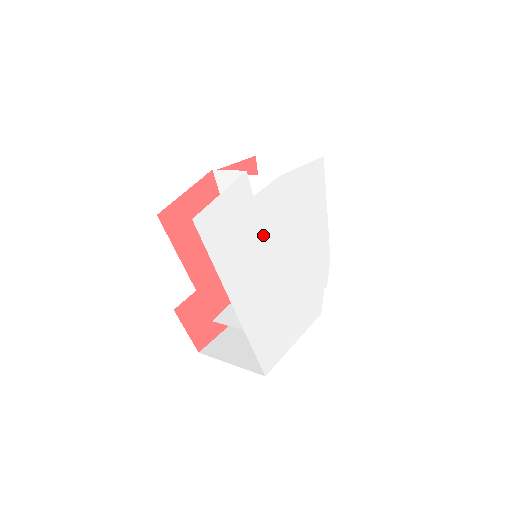
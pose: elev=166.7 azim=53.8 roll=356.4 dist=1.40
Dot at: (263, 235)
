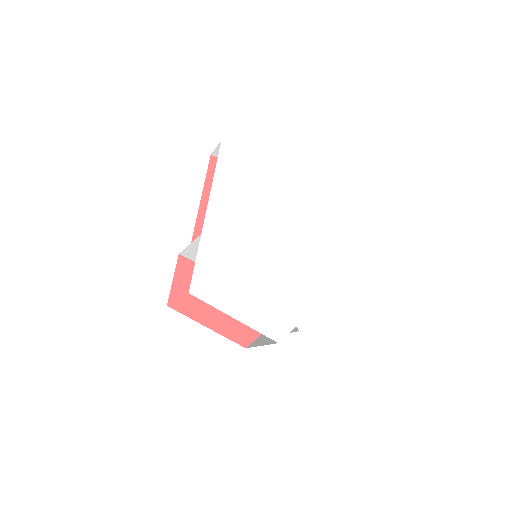
Dot at: (261, 207)
